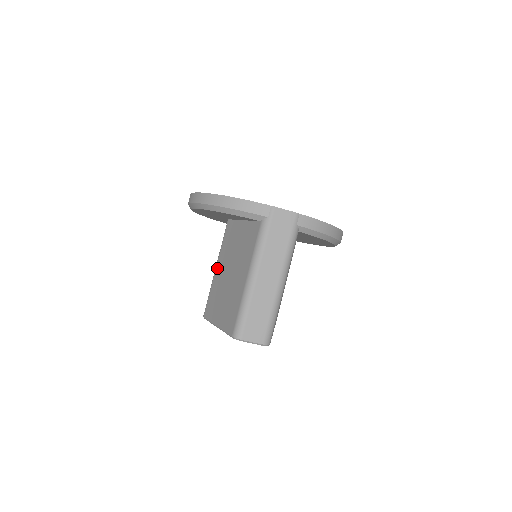
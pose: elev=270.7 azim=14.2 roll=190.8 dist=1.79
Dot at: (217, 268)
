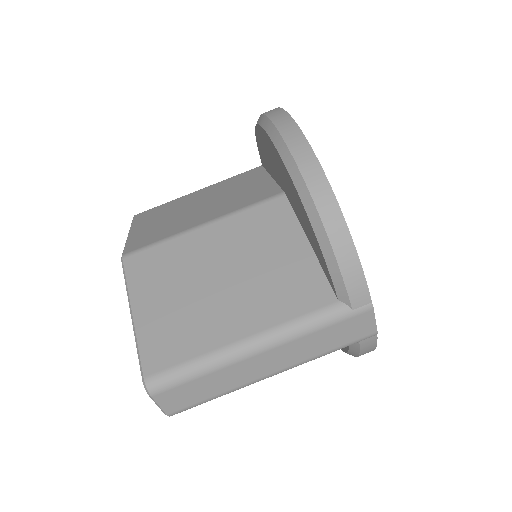
Dot at: (206, 231)
